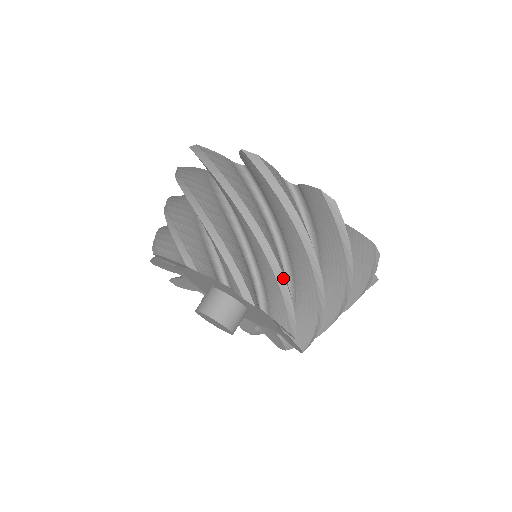
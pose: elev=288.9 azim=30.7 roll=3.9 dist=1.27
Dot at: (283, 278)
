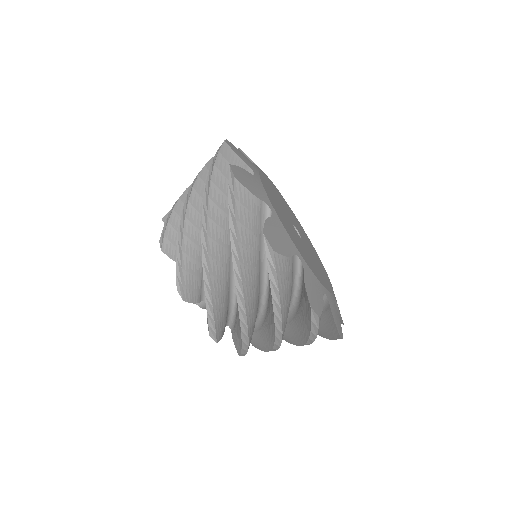
Dot at: (247, 338)
